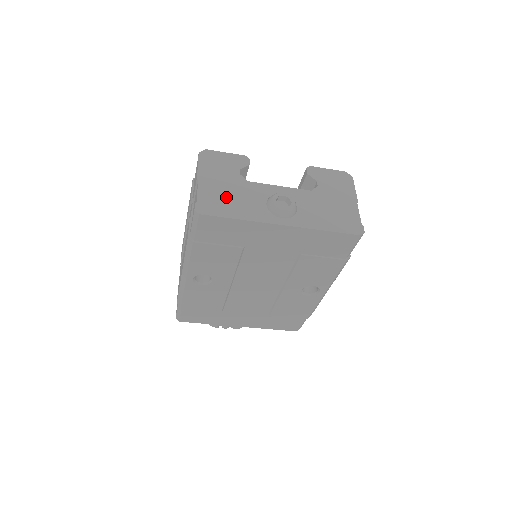
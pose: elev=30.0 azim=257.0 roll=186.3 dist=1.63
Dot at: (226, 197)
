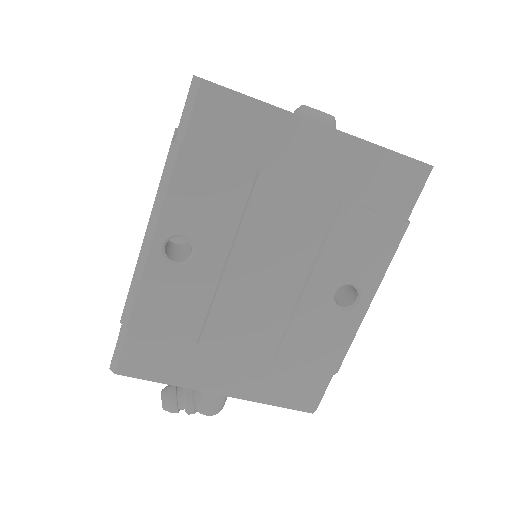
Dot at: occluded
